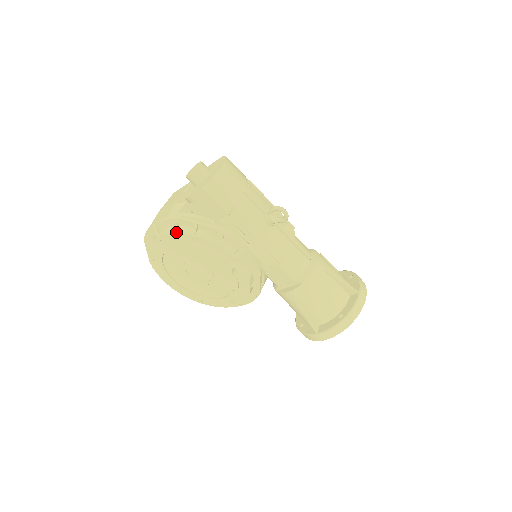
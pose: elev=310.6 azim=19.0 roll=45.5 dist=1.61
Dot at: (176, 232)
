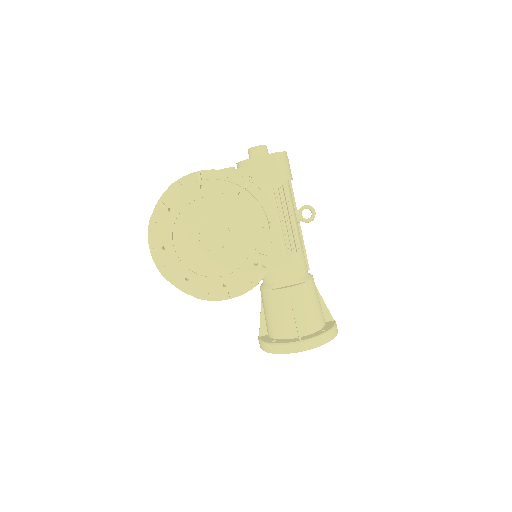
Dot at: (226, 181)
